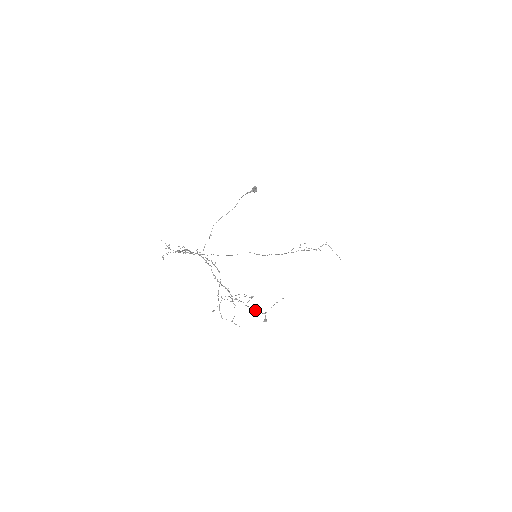
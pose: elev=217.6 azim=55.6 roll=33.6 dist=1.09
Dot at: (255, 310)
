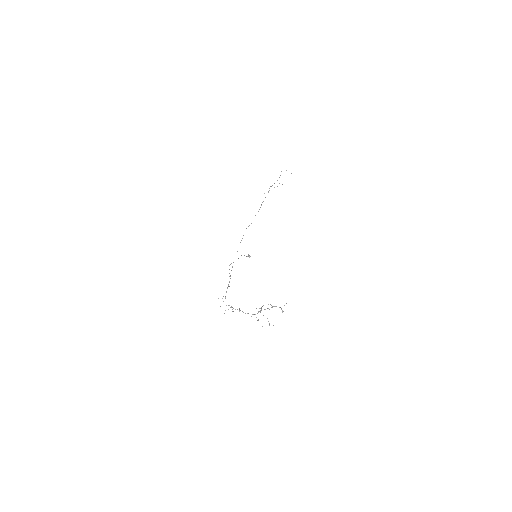
Dot at: occluded
